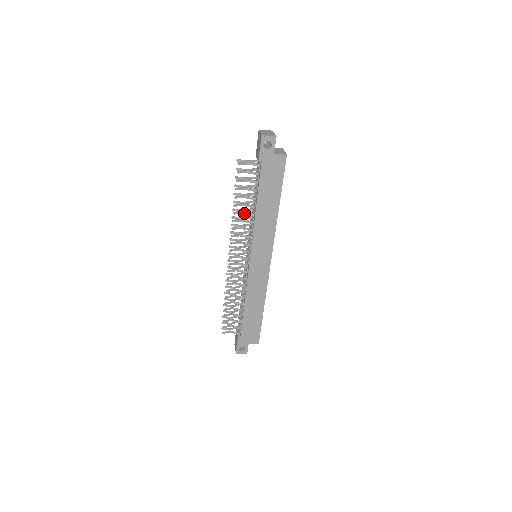
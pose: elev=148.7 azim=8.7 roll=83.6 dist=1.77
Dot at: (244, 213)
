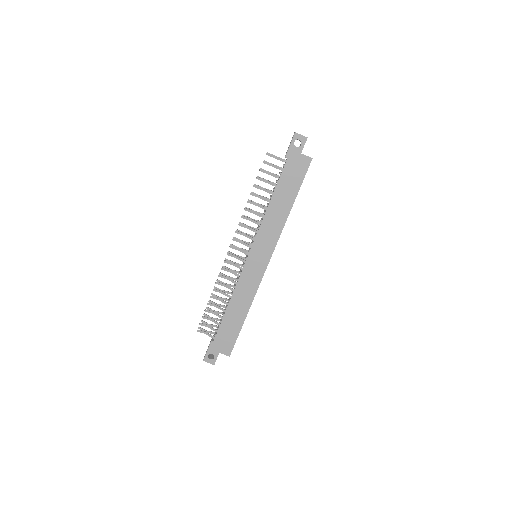
Dot at: (258, 205)
